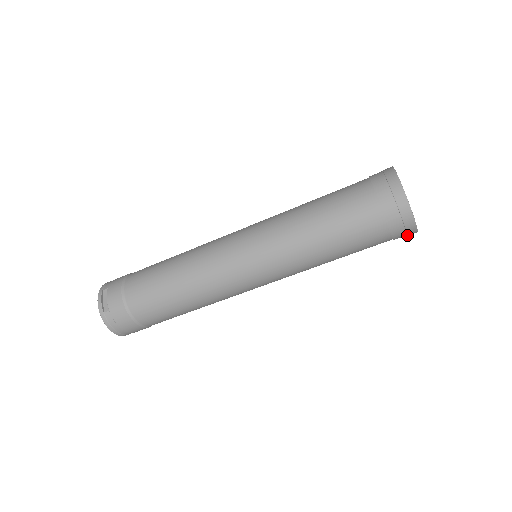
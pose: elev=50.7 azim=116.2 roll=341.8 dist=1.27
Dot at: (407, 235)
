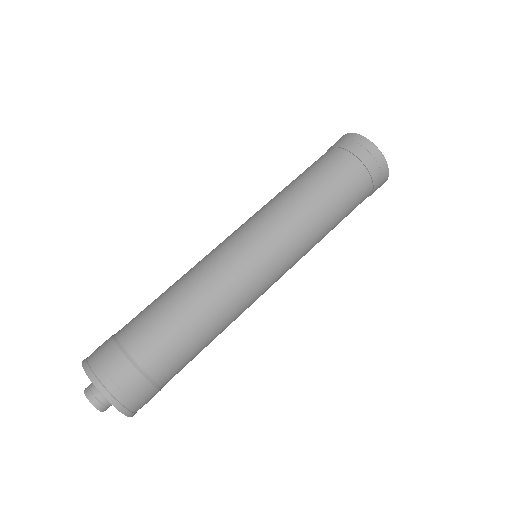
Dot at: (372, 156)
